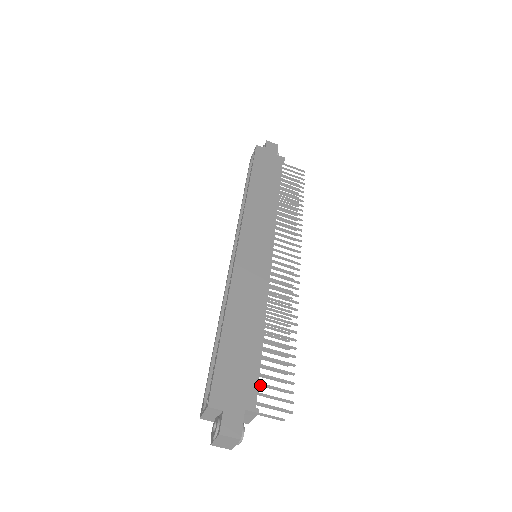
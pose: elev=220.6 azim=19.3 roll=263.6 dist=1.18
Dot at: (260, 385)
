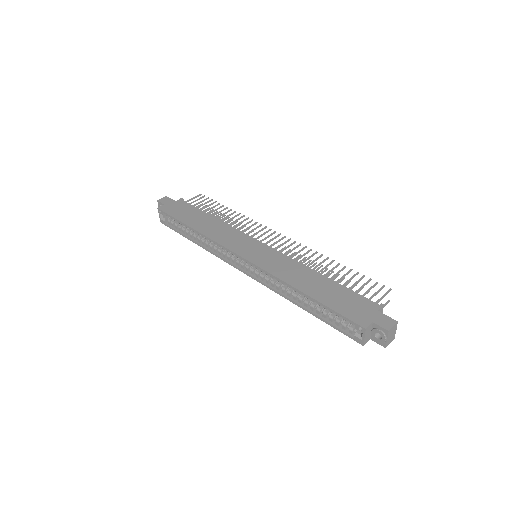
Dot at: (363, 297)
